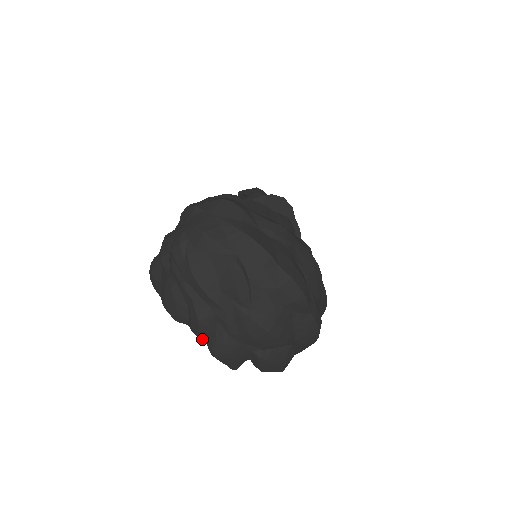
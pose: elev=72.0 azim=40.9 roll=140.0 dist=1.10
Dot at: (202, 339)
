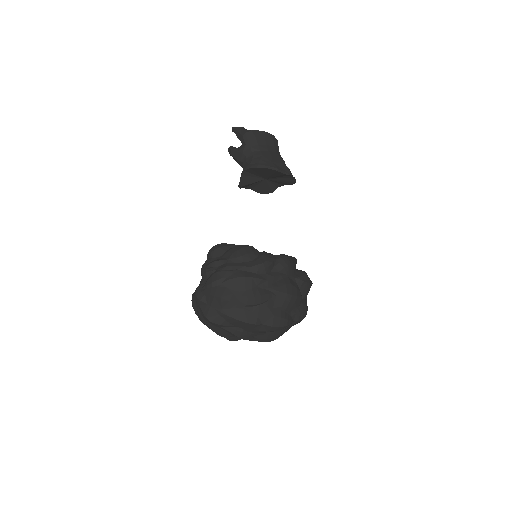
Dot at: occluded
